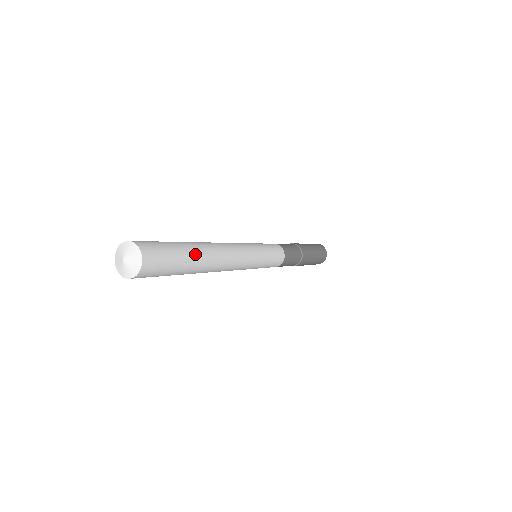
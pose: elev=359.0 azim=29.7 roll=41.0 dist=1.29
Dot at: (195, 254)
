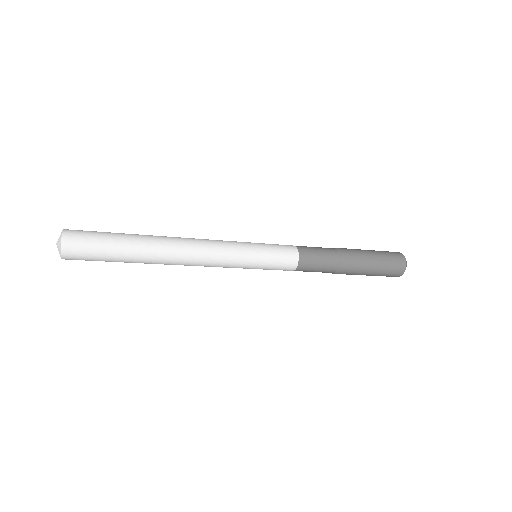
Dot at: (134, 239)
